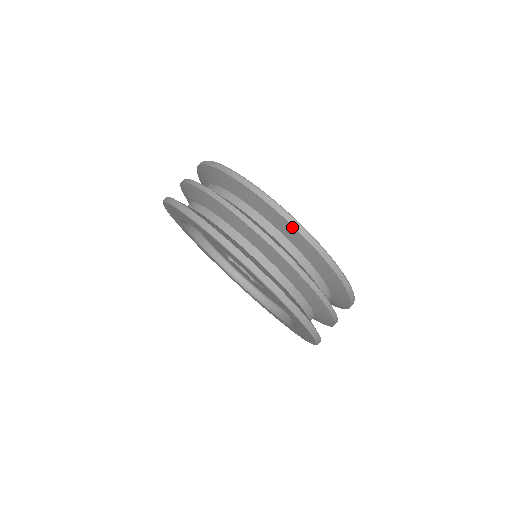
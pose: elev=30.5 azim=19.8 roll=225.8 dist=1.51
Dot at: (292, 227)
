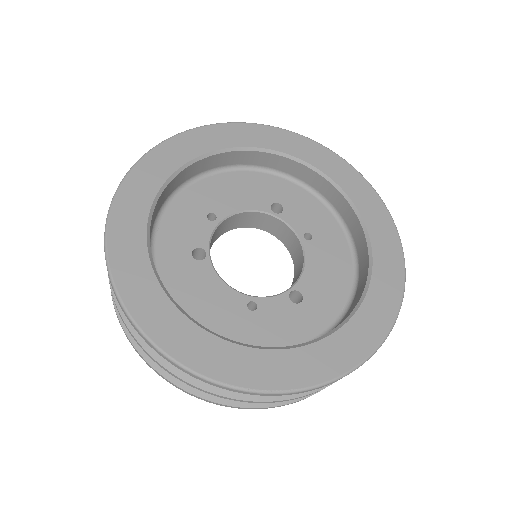
Dot at: occluded
